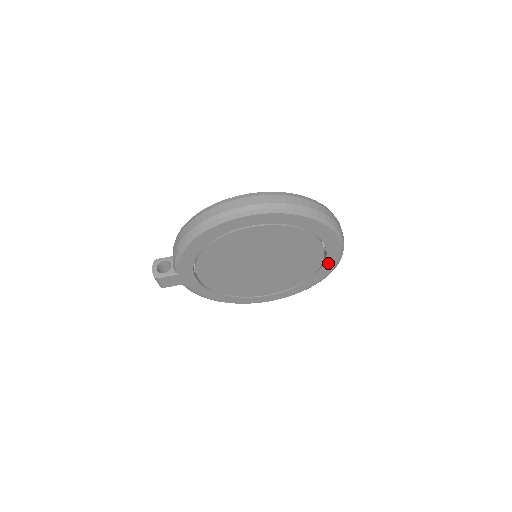
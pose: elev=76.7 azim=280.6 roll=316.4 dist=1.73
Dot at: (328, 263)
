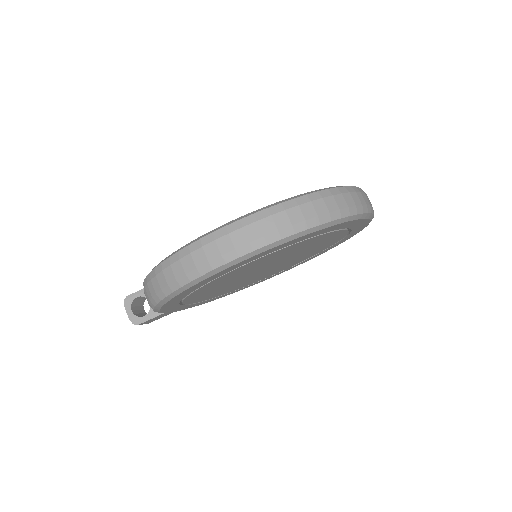
Dot at: (352, 233)
